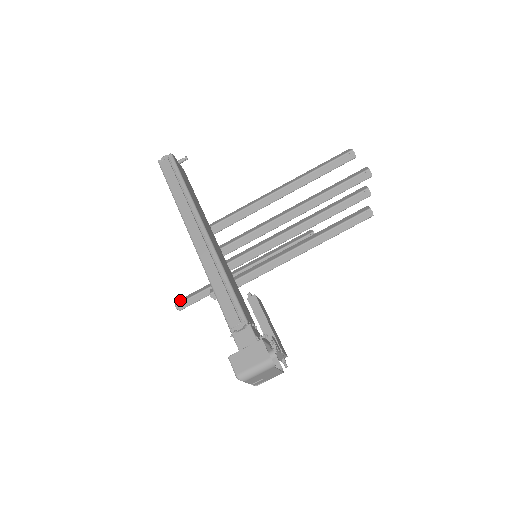
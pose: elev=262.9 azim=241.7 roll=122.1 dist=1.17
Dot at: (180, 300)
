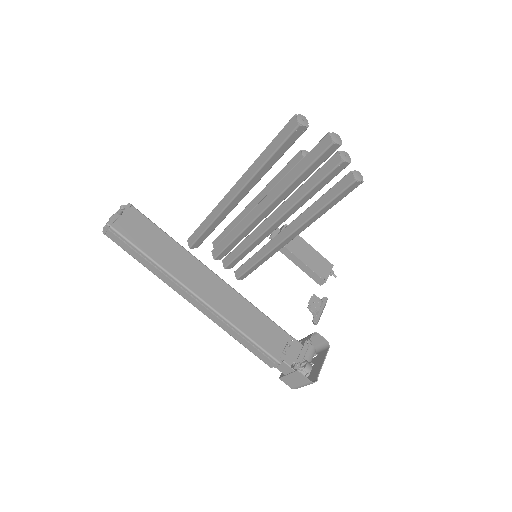
Dot at: (215, 242)
